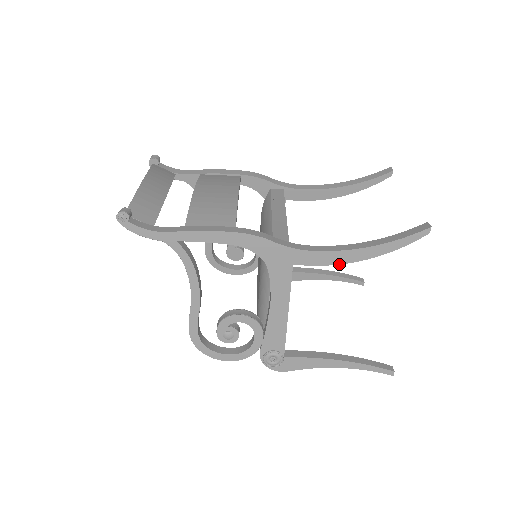
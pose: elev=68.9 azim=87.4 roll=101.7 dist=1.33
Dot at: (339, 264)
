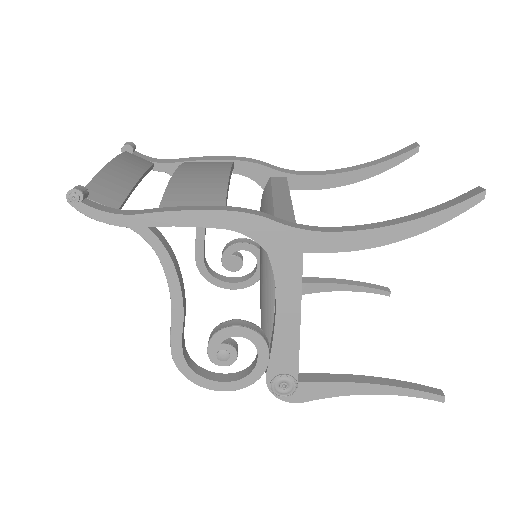
Dot at: (364, 249)
